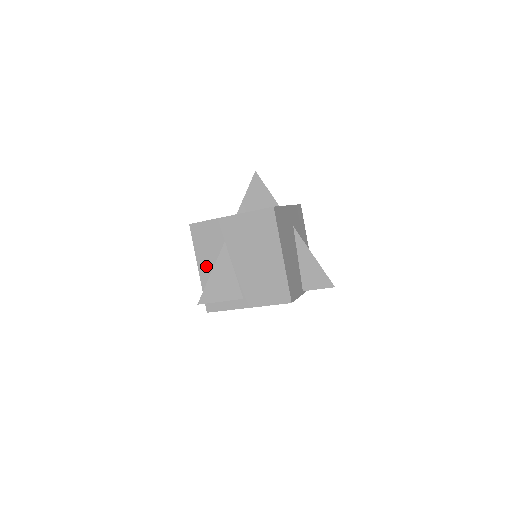
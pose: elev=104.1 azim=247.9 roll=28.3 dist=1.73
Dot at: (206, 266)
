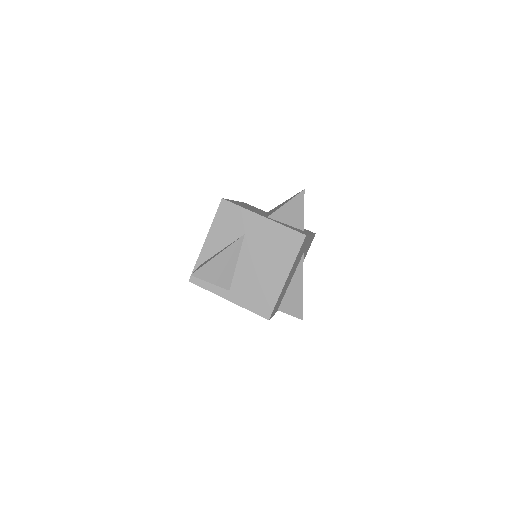
Dot at: (214, 243)
